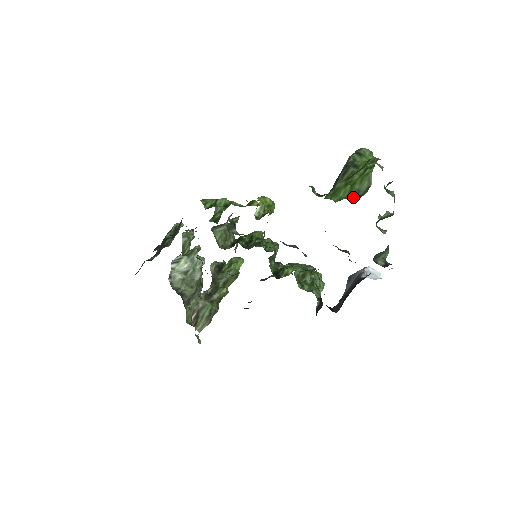
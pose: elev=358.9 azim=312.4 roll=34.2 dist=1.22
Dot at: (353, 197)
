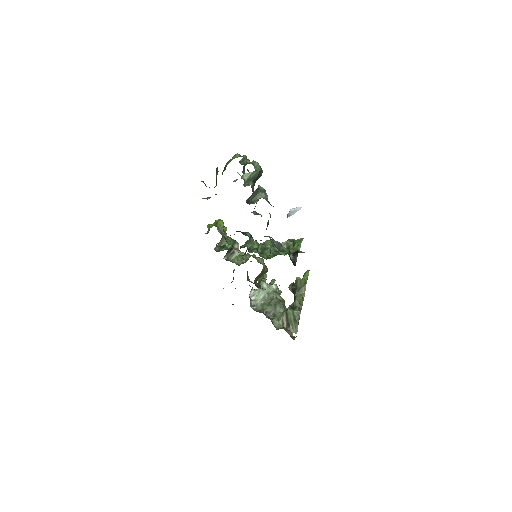
Dot at: (216, 185)
